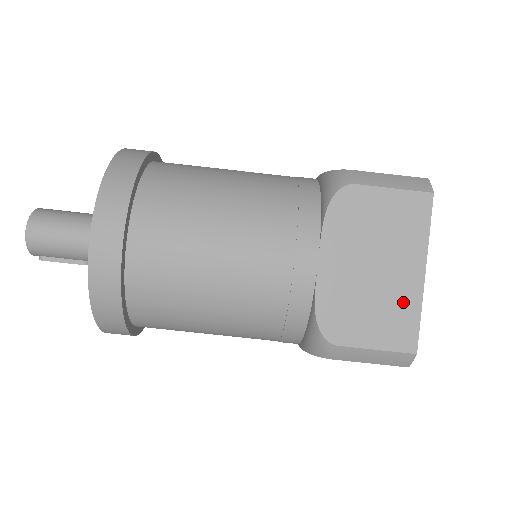
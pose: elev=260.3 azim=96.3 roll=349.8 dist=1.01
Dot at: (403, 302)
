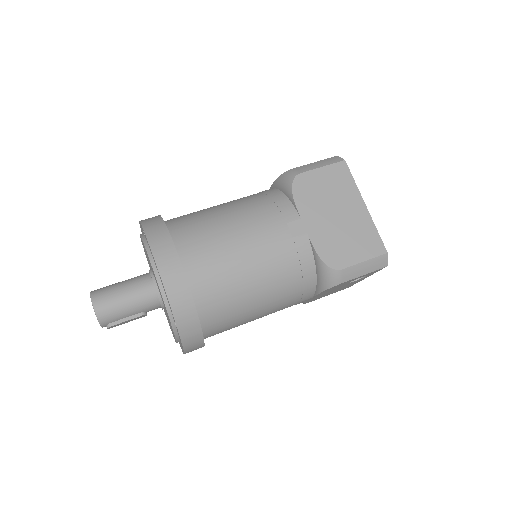
Dot at: (363, 227)
